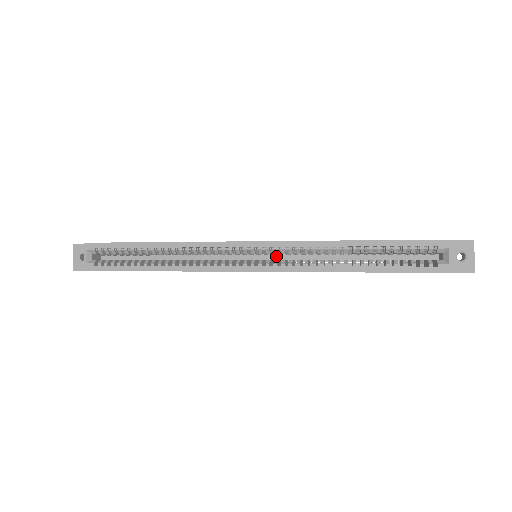
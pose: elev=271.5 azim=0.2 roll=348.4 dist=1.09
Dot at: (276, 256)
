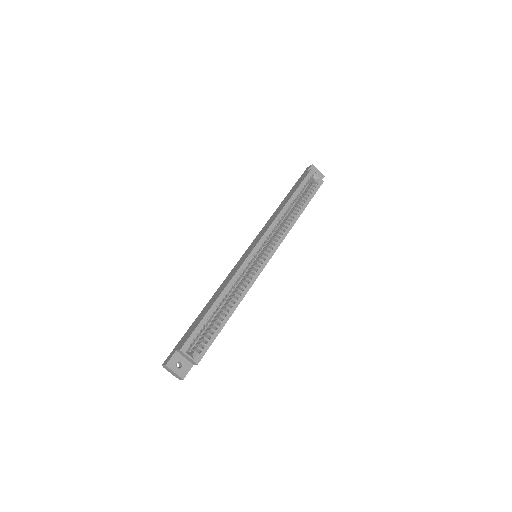
Dot at: occluded
